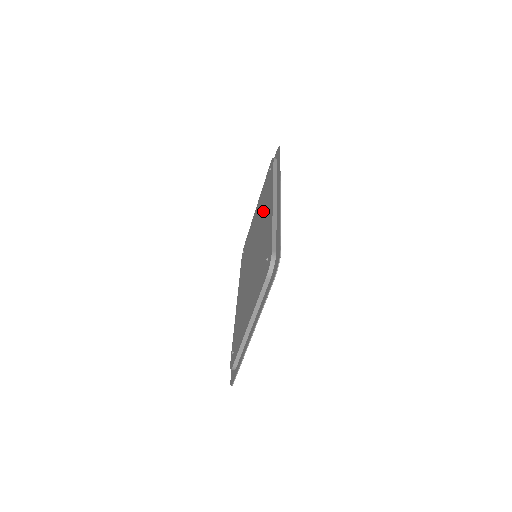
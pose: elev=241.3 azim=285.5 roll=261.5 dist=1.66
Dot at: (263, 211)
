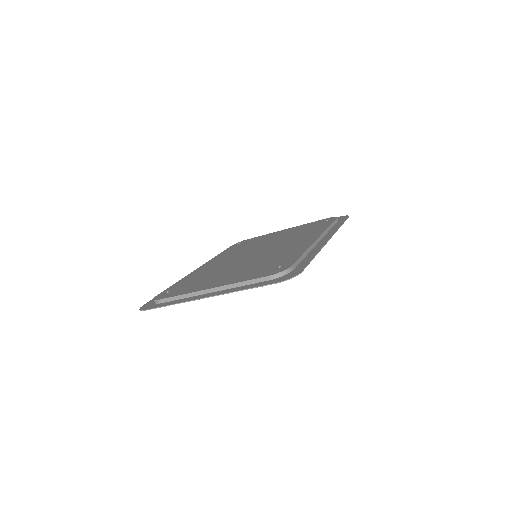
Dot at: (295, 237)
